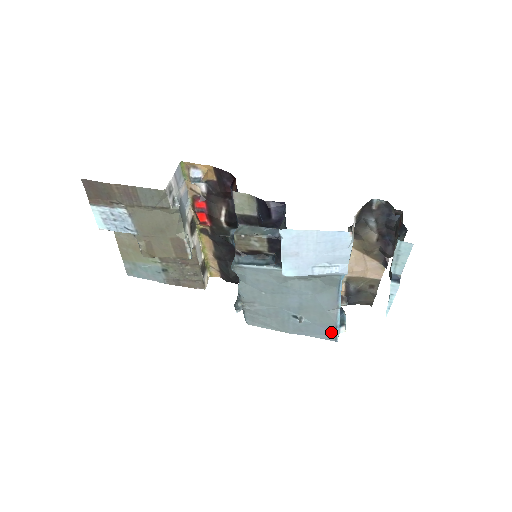
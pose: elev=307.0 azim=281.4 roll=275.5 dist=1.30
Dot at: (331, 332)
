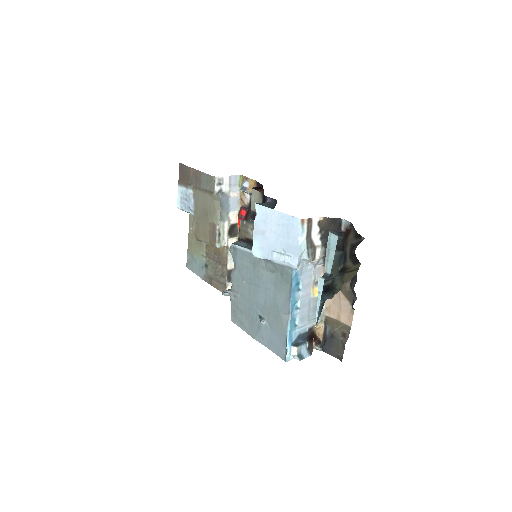
Dot at: (283, 347)
